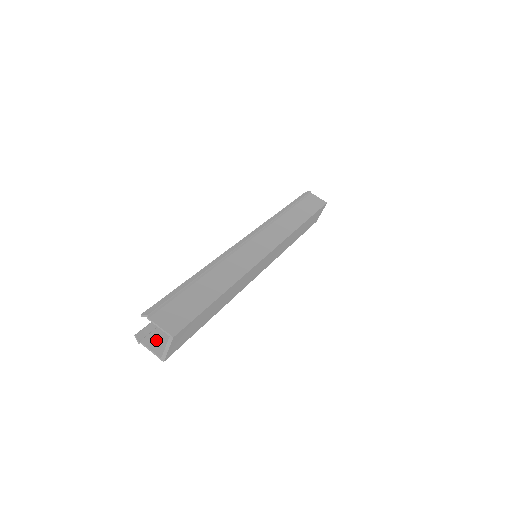
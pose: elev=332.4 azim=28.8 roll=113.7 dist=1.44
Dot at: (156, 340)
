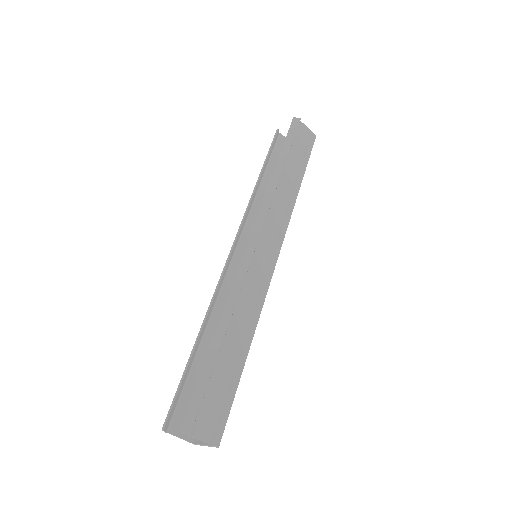
Dot at: occluded
